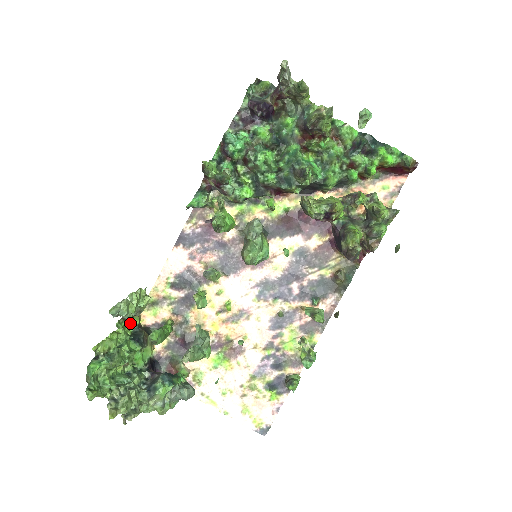
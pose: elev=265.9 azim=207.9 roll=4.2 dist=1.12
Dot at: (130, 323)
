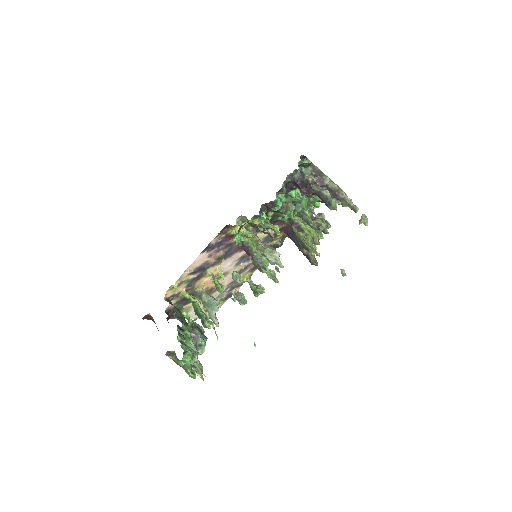
Dot at: occluded
